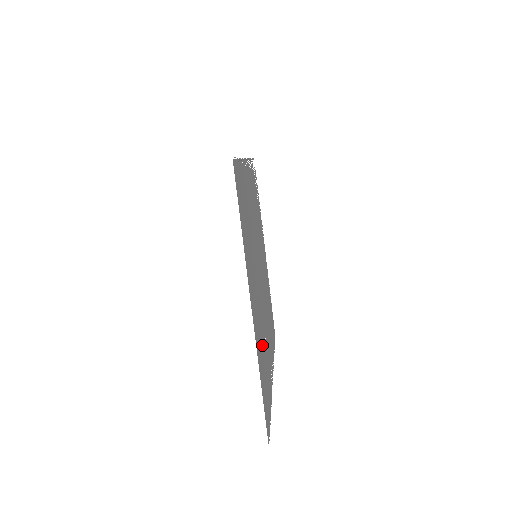
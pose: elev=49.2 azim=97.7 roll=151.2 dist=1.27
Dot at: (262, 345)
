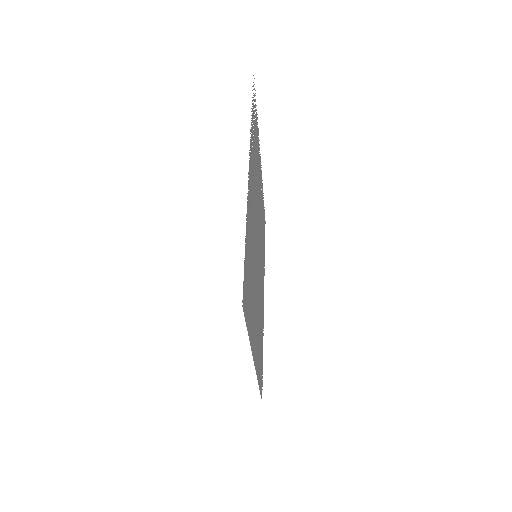
Dot at: (259, 333)
